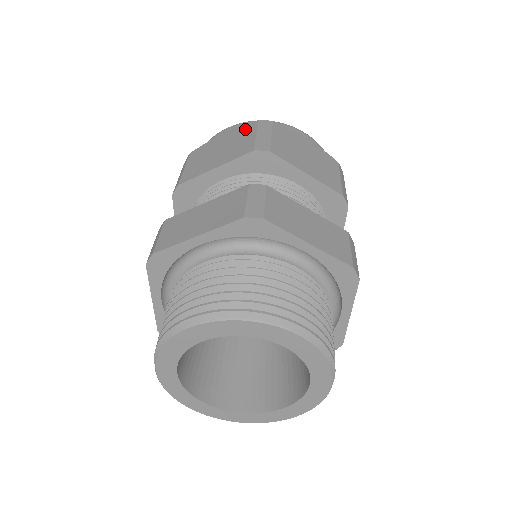
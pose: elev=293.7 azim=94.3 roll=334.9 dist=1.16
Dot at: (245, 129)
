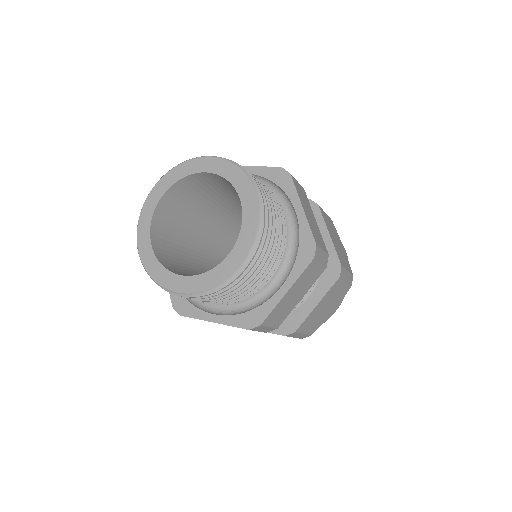
Dot at: occluded
